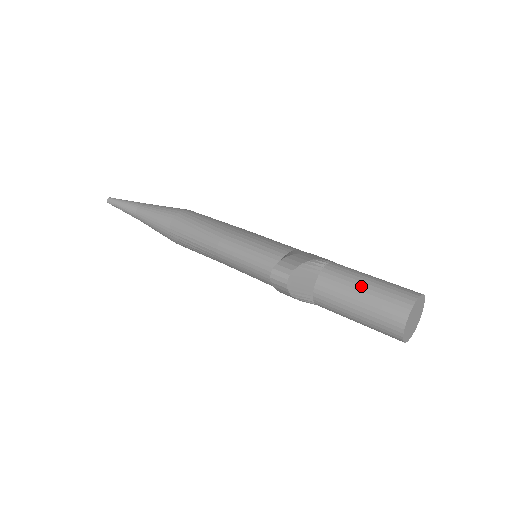
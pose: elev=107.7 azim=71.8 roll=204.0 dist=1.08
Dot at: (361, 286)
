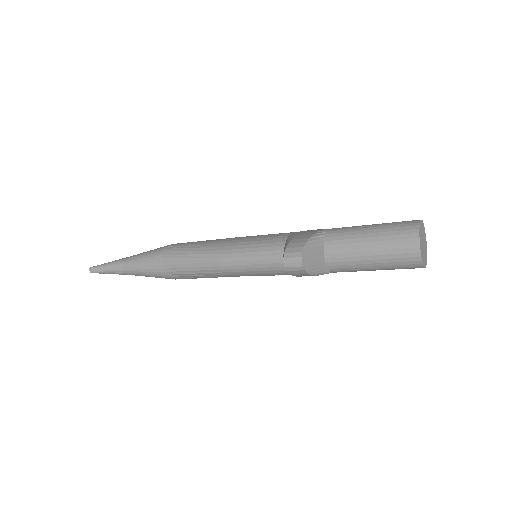
Dot at: (366, 238)
